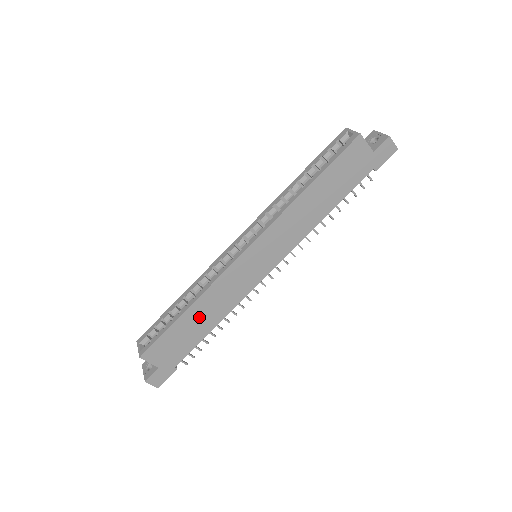
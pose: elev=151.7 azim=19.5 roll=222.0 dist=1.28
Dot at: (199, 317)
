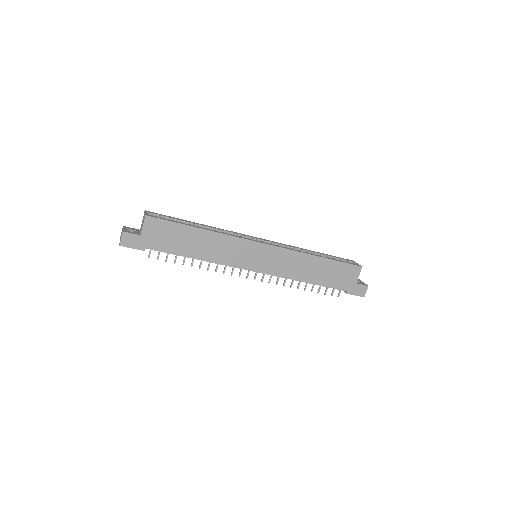
Dot at: (199, 241)
